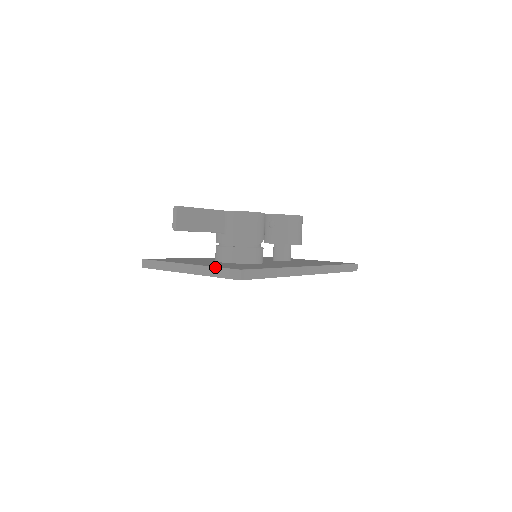
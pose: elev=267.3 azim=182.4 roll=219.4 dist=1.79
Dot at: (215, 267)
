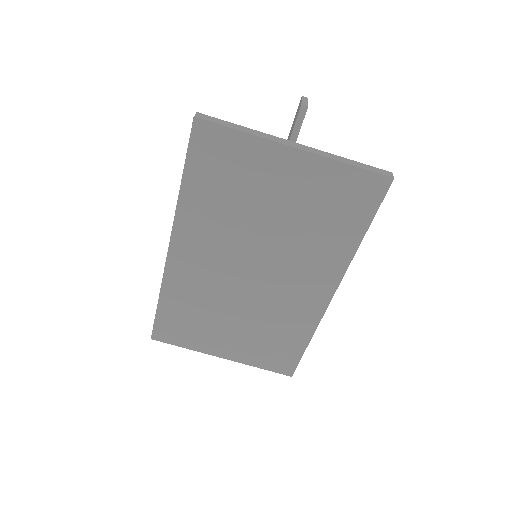
Dot at: occluded
